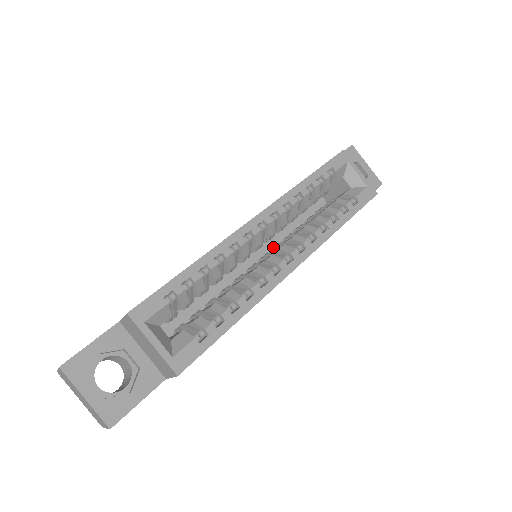
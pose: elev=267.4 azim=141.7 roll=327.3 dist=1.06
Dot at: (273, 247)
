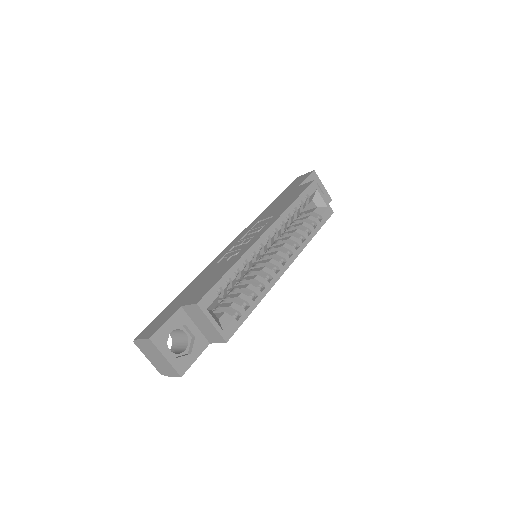
Dot at: (268, 250)
